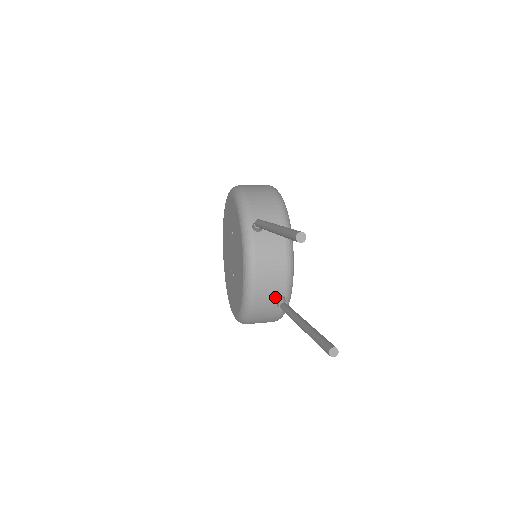
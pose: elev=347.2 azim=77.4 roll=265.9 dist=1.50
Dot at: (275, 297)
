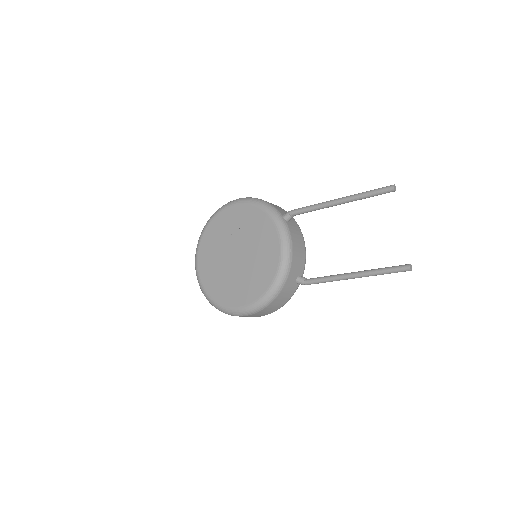
Dot at: (297, 276)
